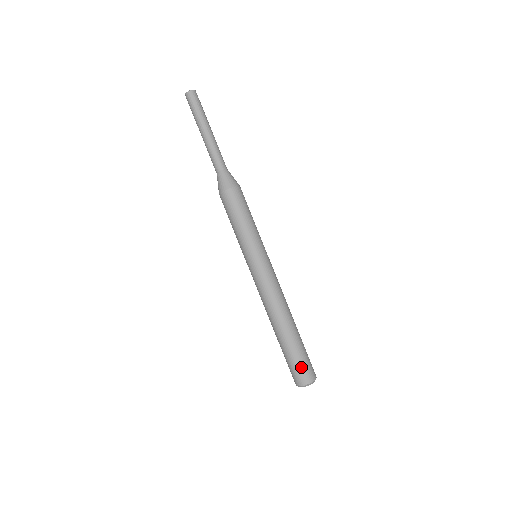
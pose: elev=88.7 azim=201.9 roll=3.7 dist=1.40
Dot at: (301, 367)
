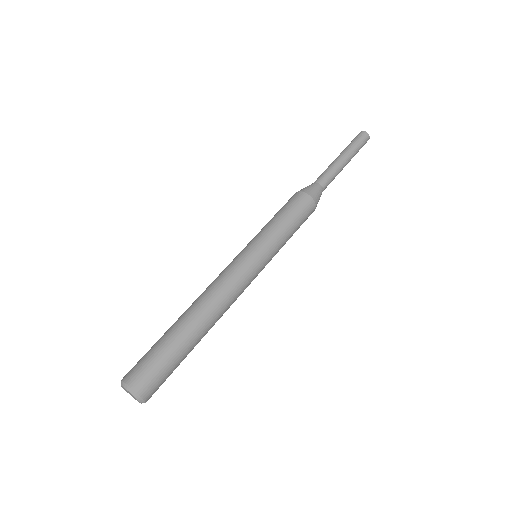
Dot at: (145, 361)
